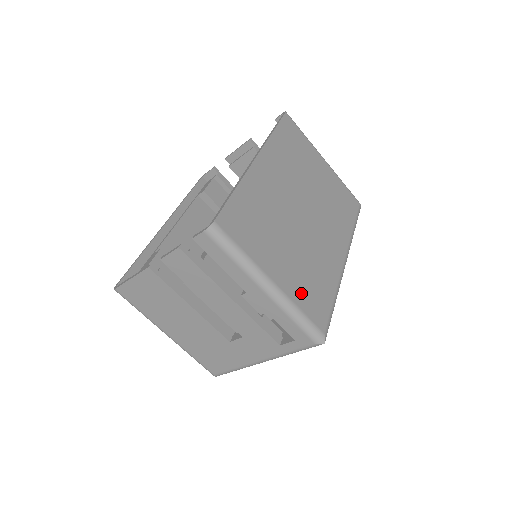
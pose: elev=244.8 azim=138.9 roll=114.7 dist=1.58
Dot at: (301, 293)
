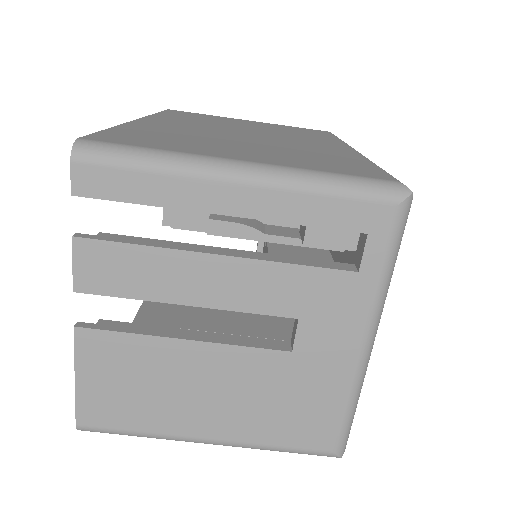
Dot at: (308, 164)
